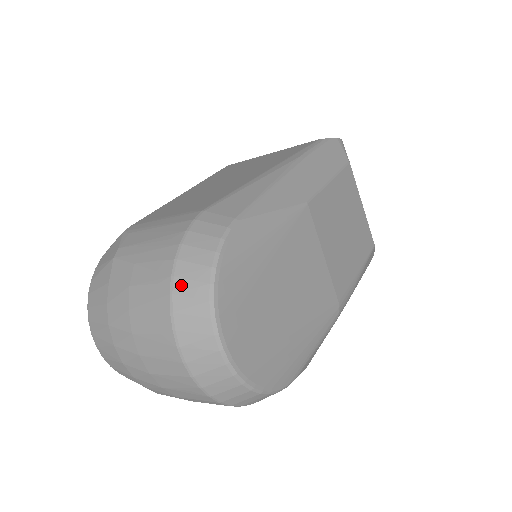
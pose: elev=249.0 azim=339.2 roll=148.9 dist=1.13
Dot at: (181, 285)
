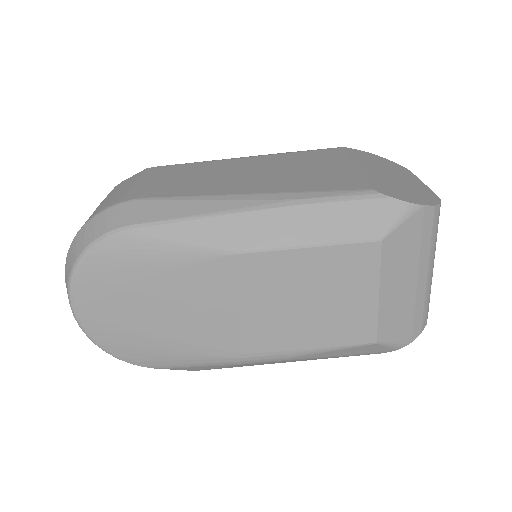
Dot at: (74, 245)
